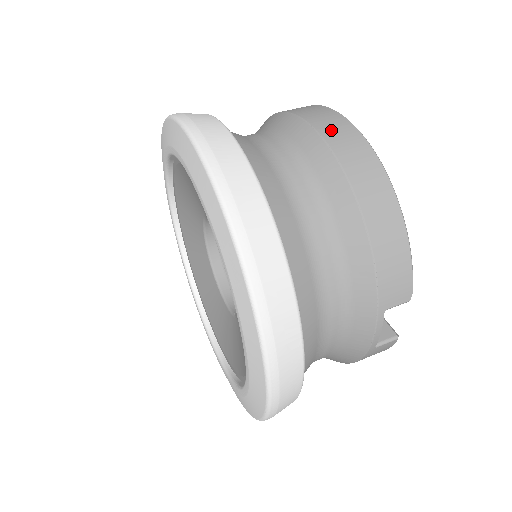
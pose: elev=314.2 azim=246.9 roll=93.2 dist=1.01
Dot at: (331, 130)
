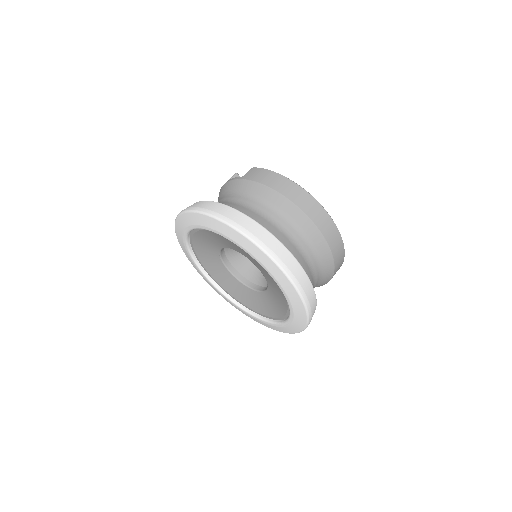
Dot at: (330, 235)
